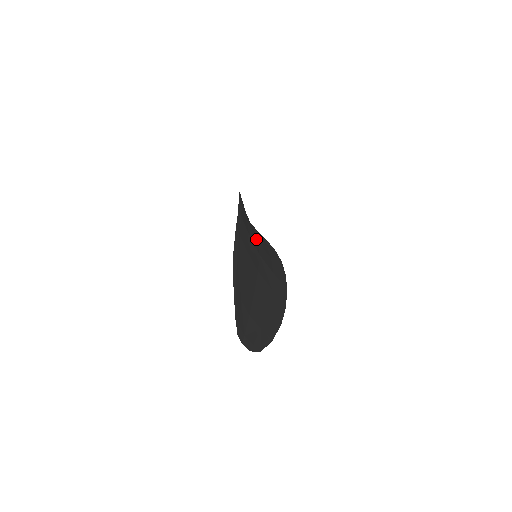
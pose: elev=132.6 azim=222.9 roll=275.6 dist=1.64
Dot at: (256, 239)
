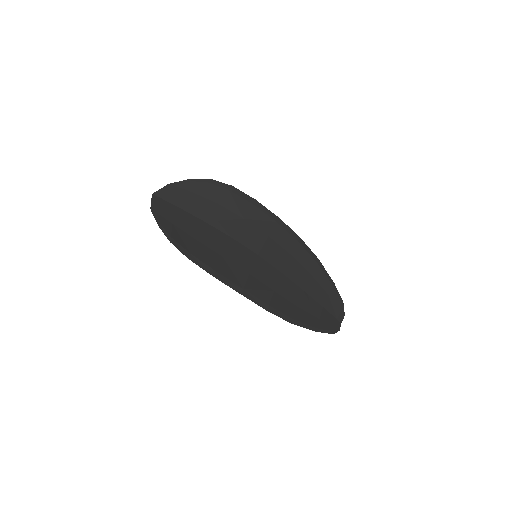
Dot at: (232, 241)
